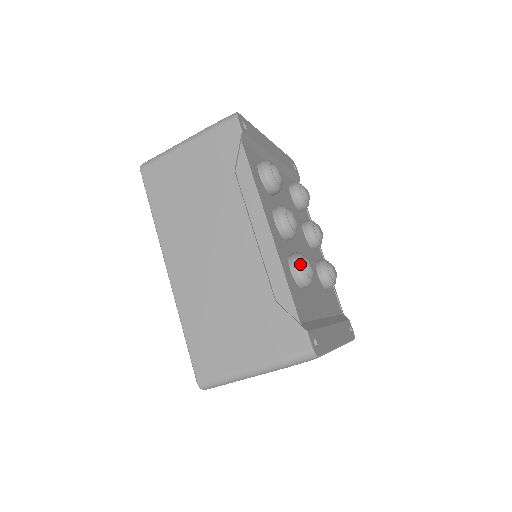
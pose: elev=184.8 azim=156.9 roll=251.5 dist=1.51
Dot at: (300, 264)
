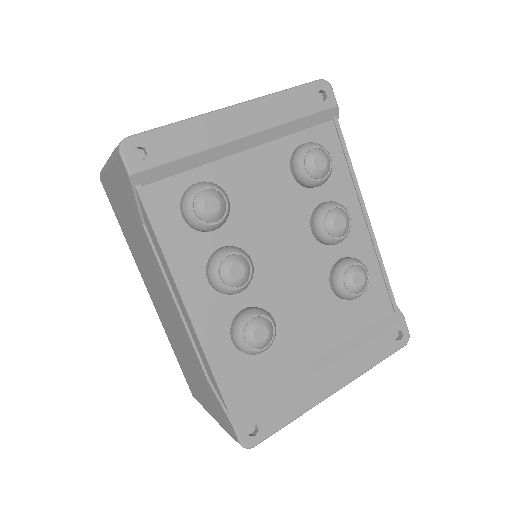
Dot at: (239, 338)
